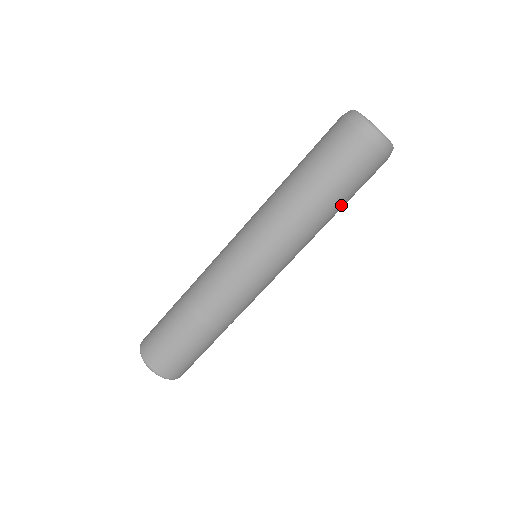
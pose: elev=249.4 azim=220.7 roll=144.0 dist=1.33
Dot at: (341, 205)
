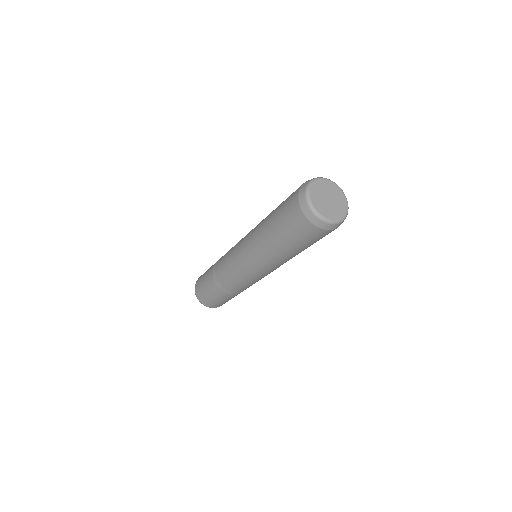
Dot at: occluded
